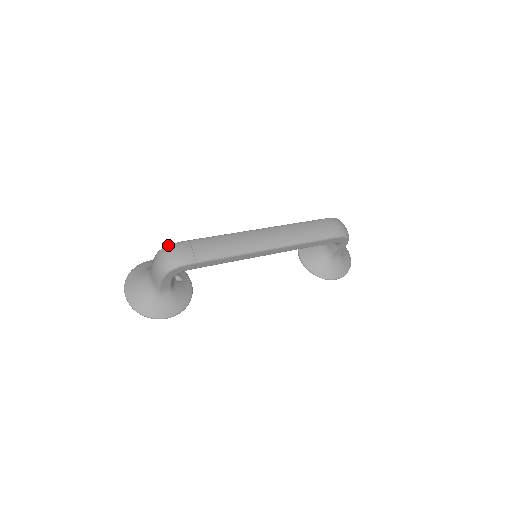
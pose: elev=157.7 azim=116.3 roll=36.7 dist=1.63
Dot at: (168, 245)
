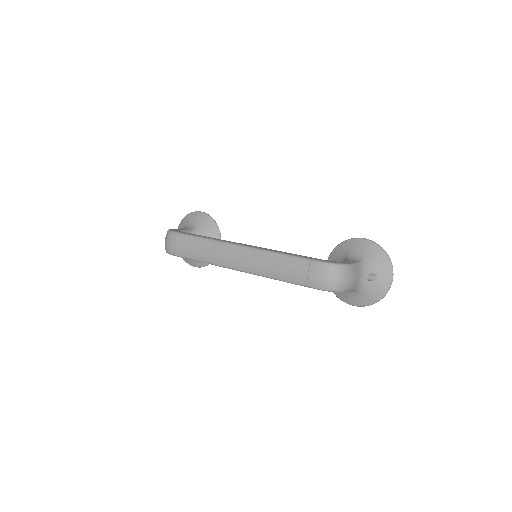
Dot at: (169, 231)
